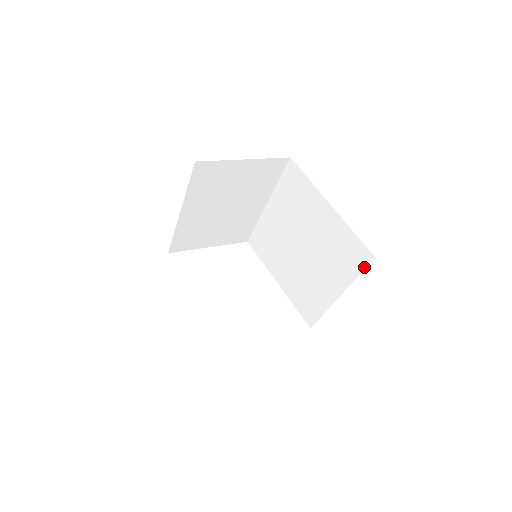
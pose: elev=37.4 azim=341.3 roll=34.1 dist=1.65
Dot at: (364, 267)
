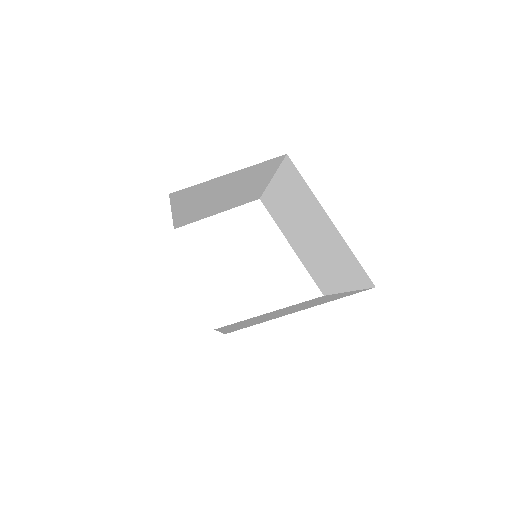
Dot at: (366, 287)
